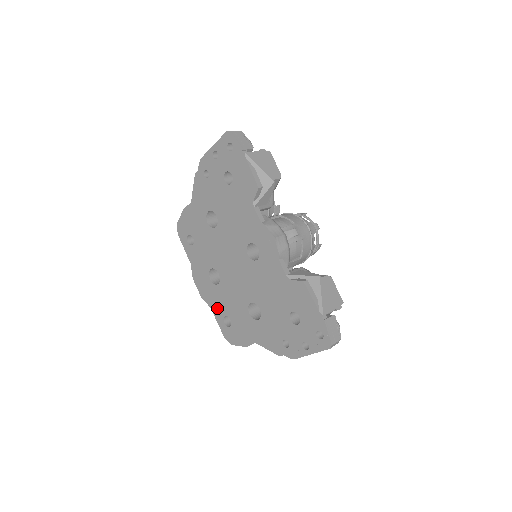
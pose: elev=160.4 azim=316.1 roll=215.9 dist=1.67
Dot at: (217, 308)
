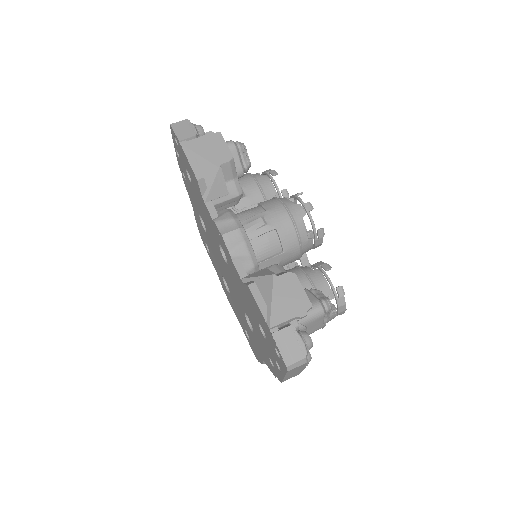
Dot at: (239, 320)
